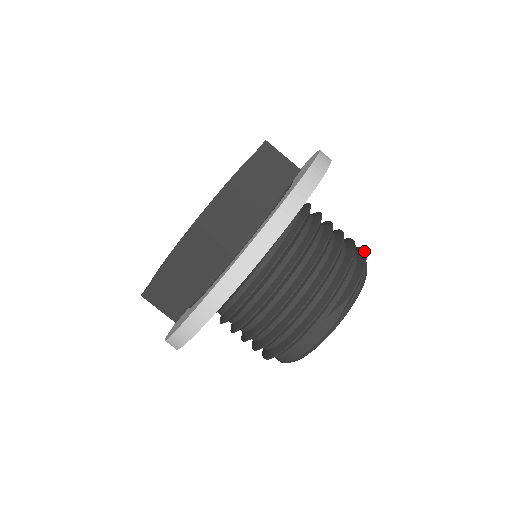
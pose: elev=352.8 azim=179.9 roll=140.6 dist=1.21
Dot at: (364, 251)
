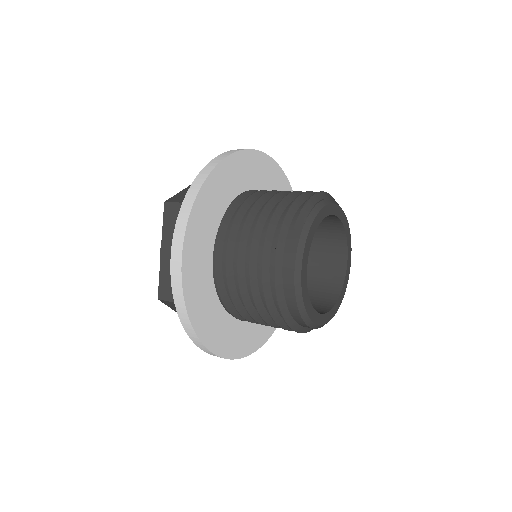
Dot at: occluded
